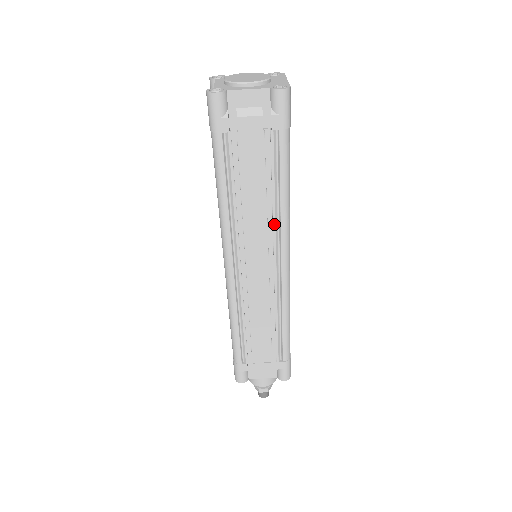
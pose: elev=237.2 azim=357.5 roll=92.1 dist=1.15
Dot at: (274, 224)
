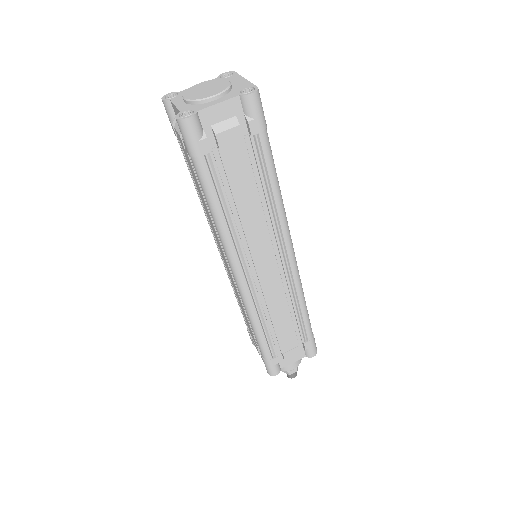
Dot at: (273, 223)
